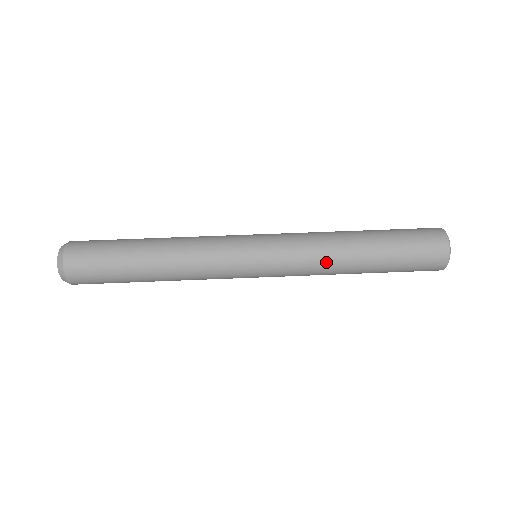
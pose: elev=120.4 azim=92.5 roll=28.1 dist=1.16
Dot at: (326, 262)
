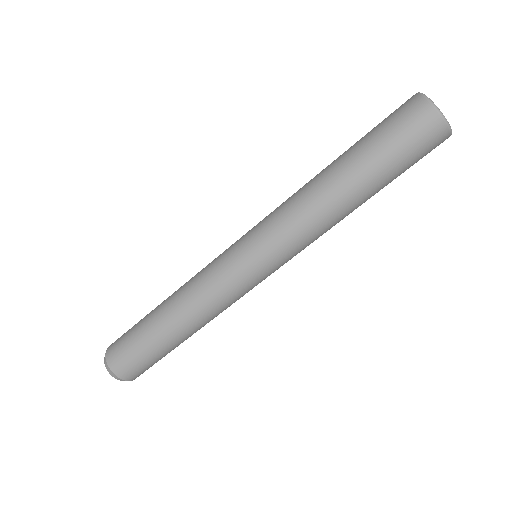
Dot at: occluded
